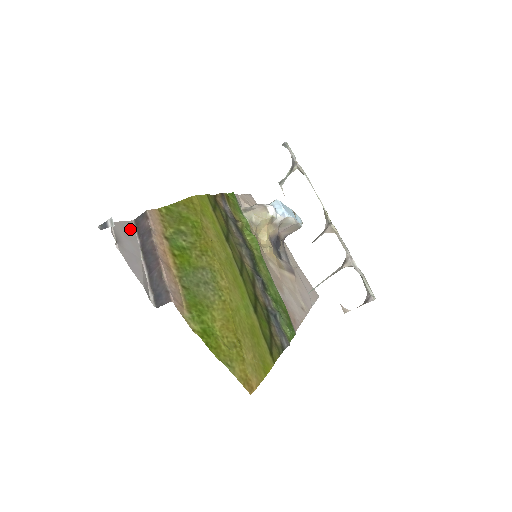
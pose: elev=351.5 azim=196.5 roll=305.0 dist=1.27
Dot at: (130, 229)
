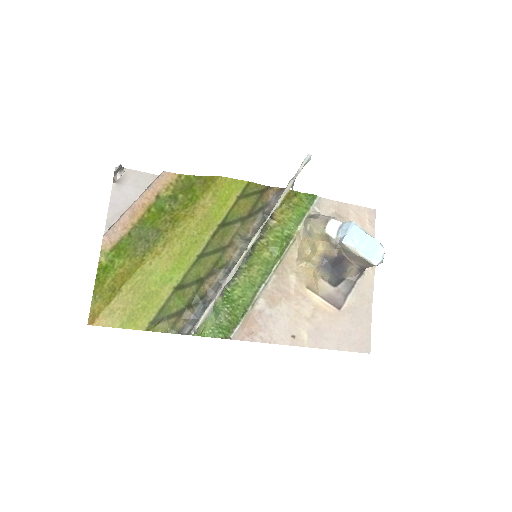
Dot at: (147, 180)
